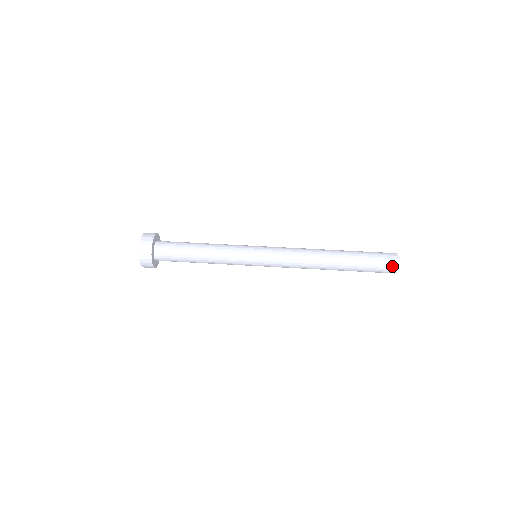
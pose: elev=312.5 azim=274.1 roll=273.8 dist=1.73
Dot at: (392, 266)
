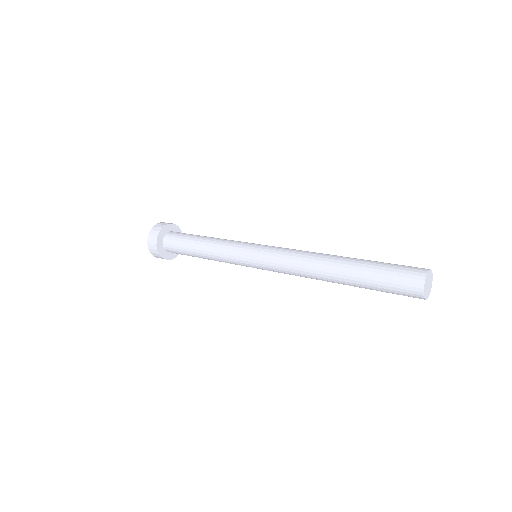
Dot at: (418, 273)
